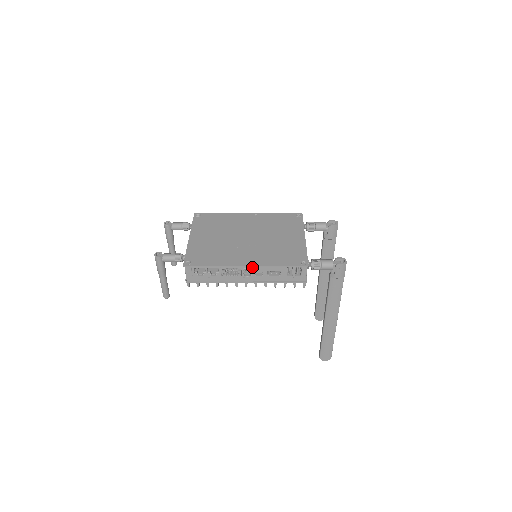
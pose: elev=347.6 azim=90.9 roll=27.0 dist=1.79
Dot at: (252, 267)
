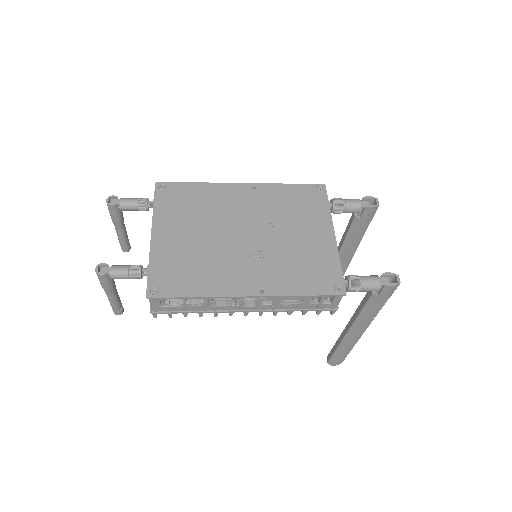
Dot at: (258, 296)
